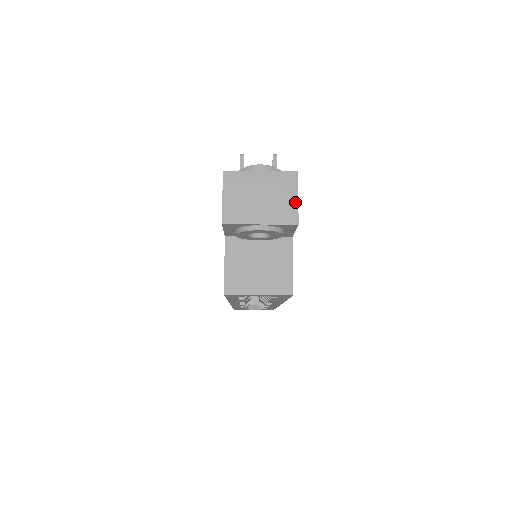
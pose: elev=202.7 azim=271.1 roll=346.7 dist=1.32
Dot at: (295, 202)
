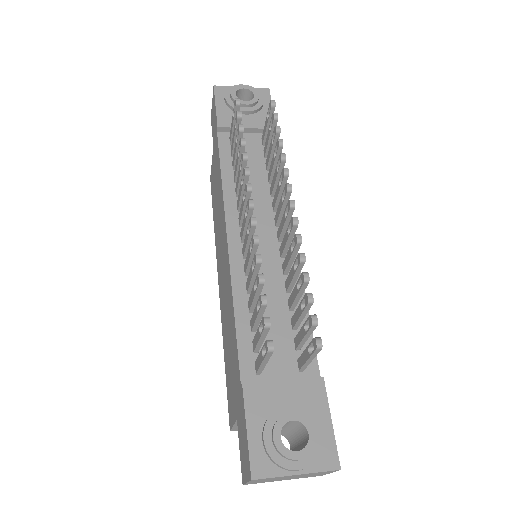
Dot at: occluded
